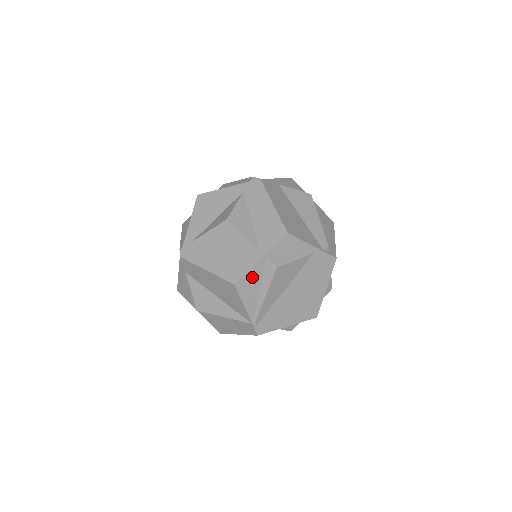
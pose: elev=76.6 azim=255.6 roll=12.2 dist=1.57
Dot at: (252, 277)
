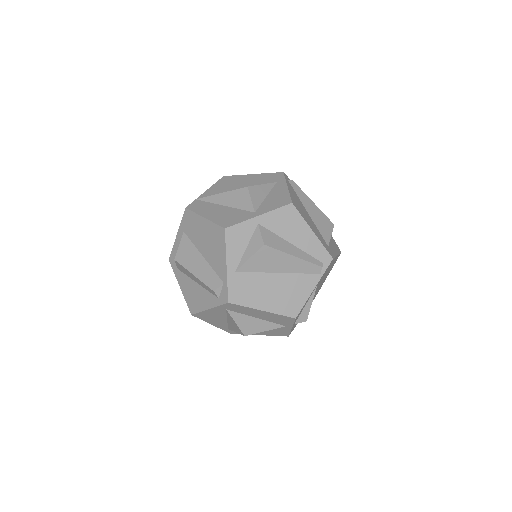
Dot at: (294, 326)
